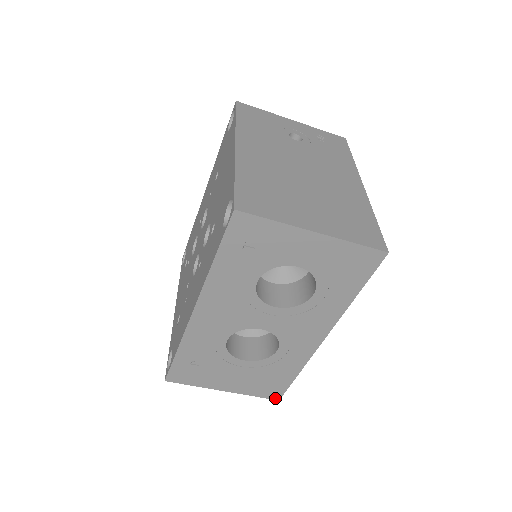
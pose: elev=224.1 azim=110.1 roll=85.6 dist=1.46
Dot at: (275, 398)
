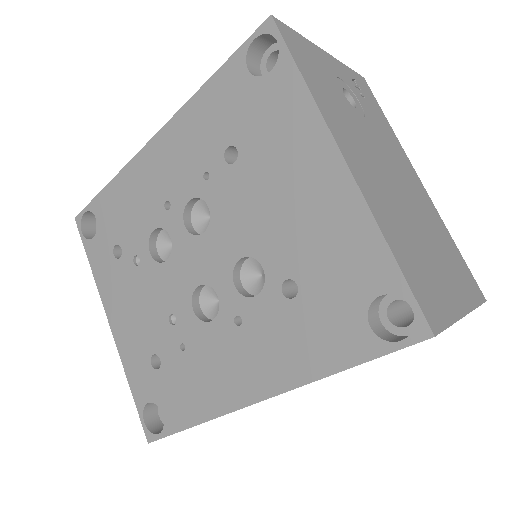
Dot at: occluded
